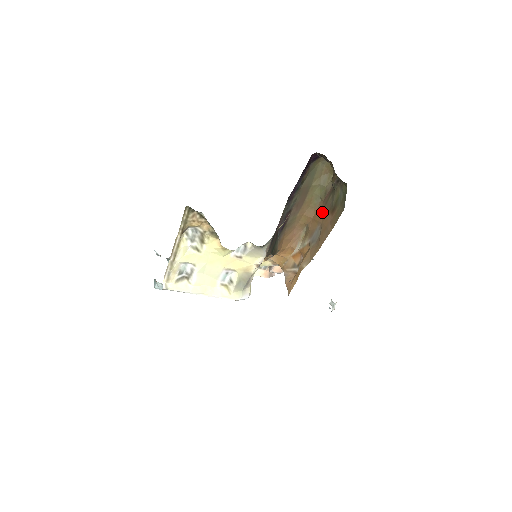
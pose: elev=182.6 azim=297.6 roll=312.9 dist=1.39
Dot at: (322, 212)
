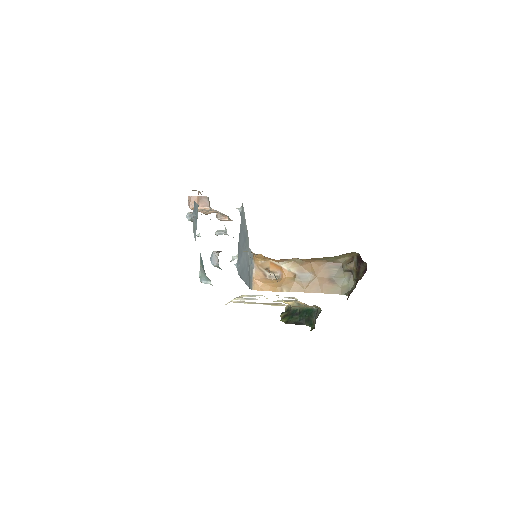
Dot at: (322, 269)
